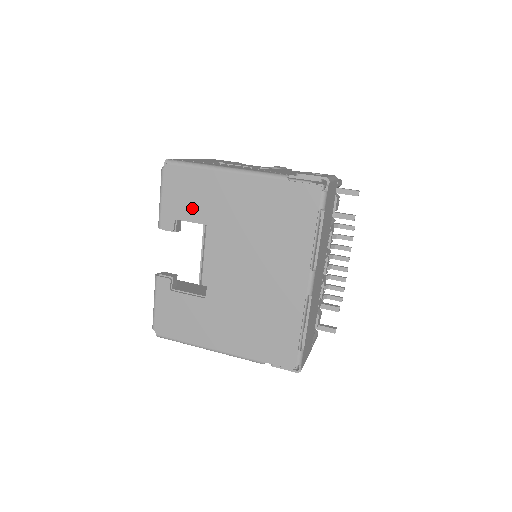
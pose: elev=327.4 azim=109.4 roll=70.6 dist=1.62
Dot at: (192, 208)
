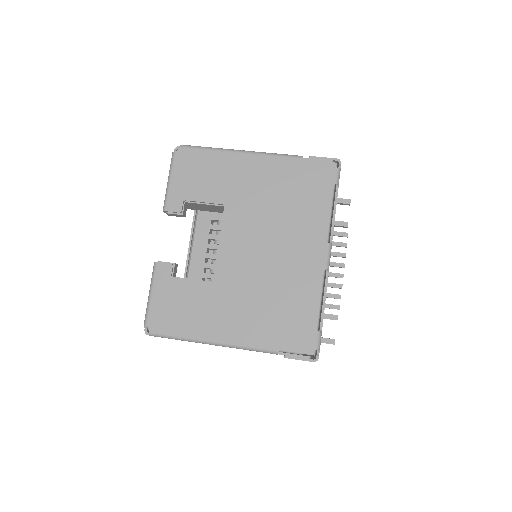
Dot at: (203, 188)
